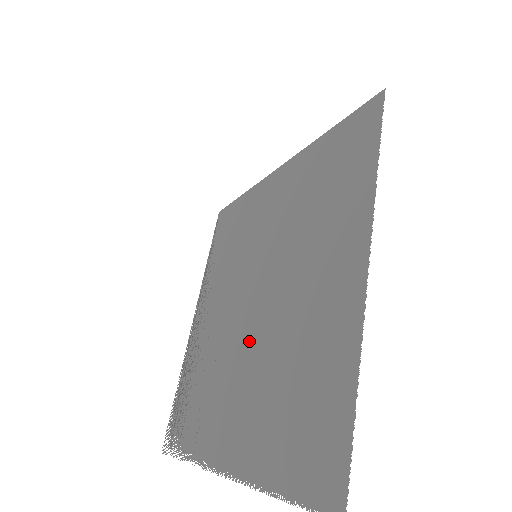
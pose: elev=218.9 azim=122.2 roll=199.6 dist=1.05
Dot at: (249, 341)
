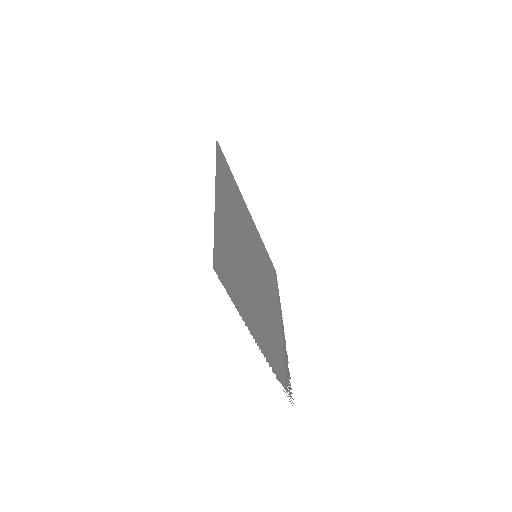
Dot at: (254, 286)
